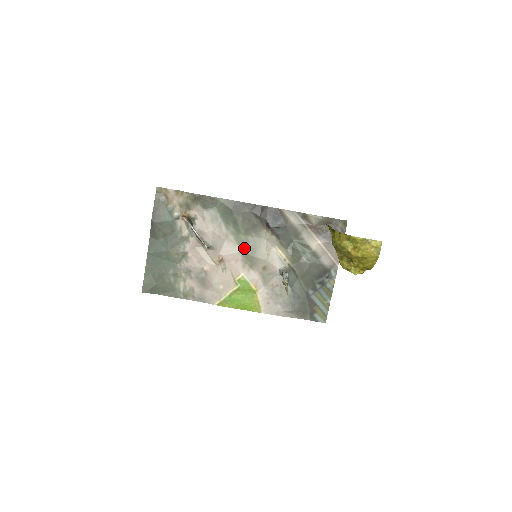
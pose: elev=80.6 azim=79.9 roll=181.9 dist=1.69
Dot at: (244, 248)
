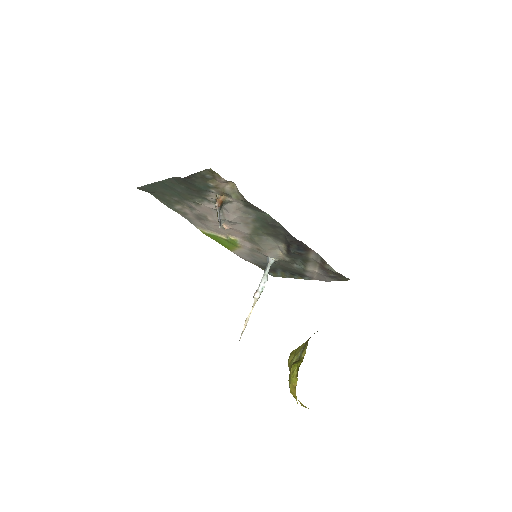
Dot at: (255, 235)
